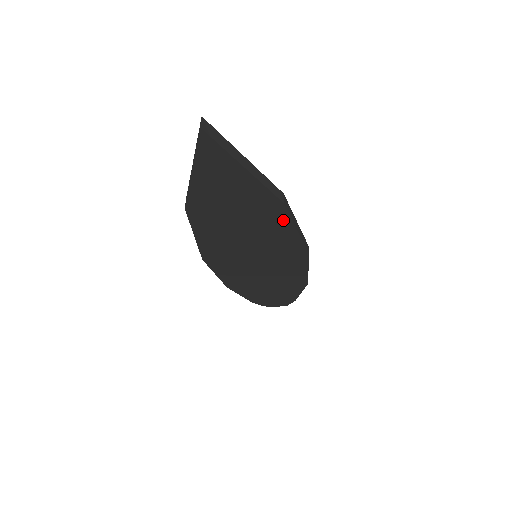
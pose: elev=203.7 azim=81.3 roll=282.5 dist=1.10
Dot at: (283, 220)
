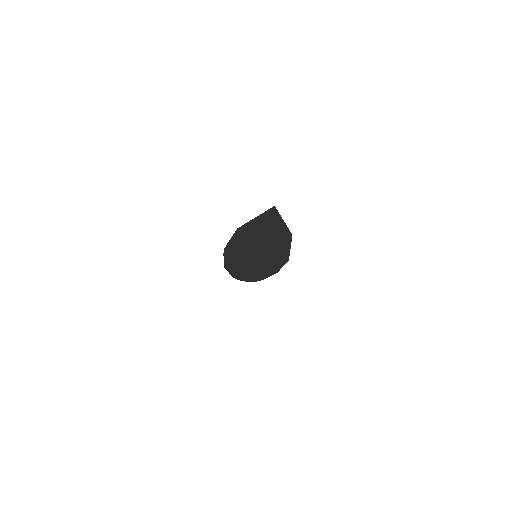
Dot at: (286, 245)
